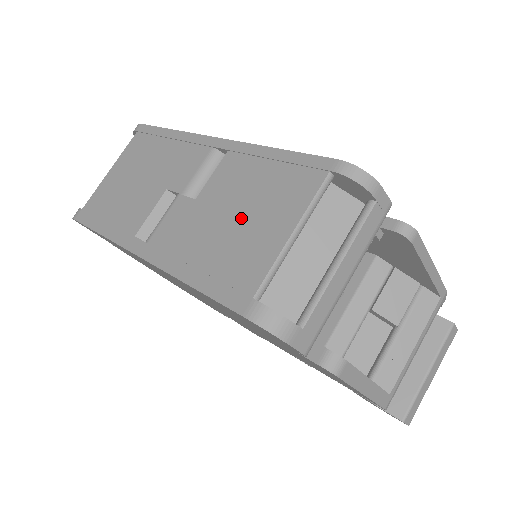
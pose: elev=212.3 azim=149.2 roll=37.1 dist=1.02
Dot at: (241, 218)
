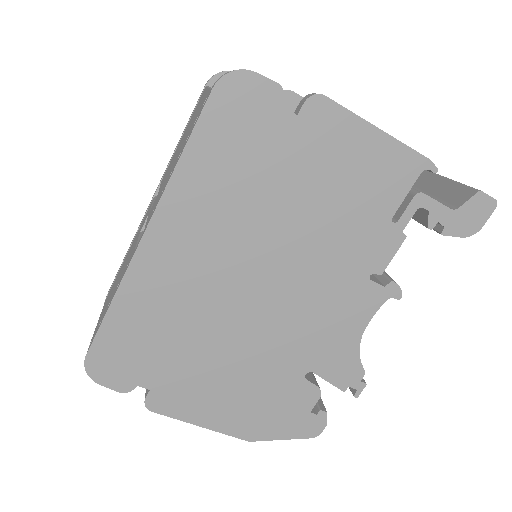
Dot at: (184, 138)
